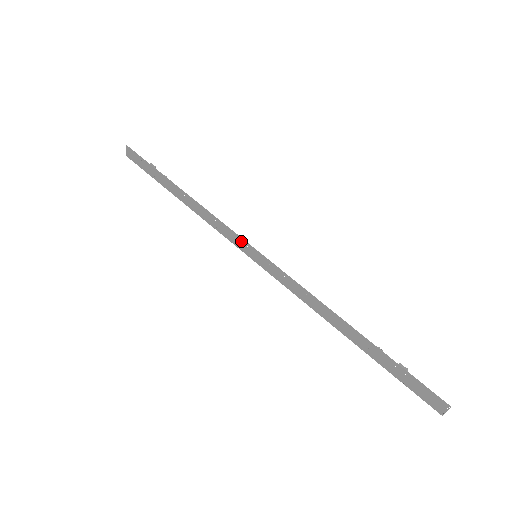
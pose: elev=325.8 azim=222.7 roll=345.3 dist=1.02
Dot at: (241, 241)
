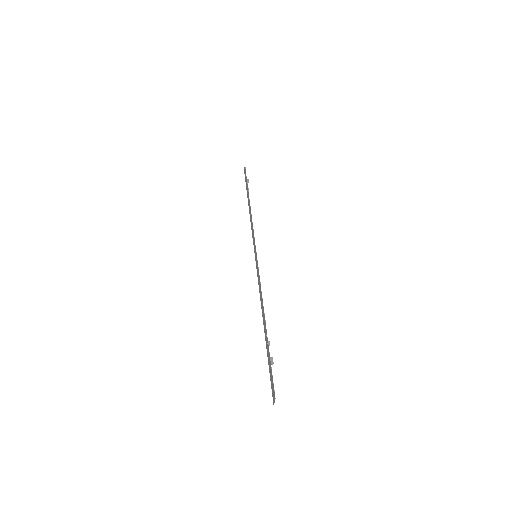
Dot at: occluded
